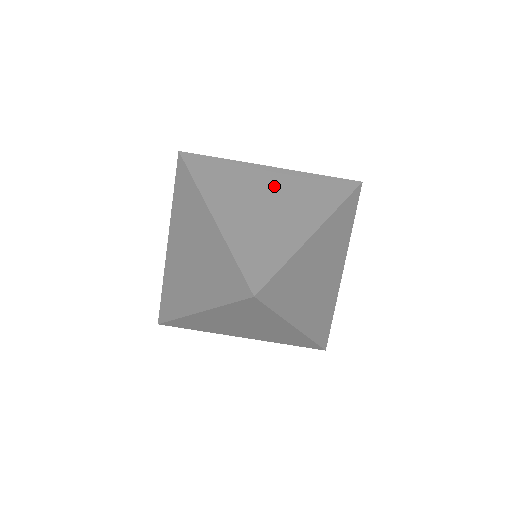
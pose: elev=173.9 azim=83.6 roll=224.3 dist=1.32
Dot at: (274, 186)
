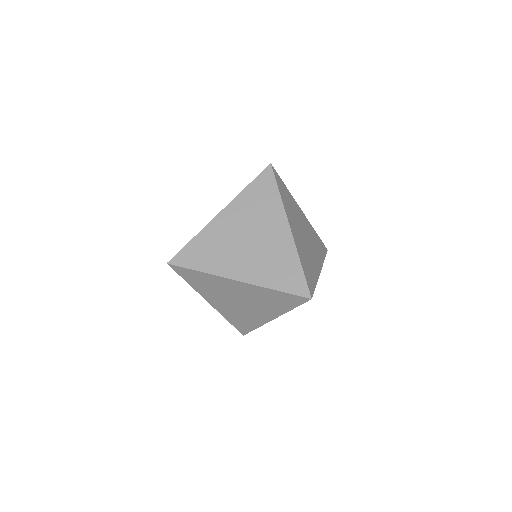
Dot at: (305, 227)
